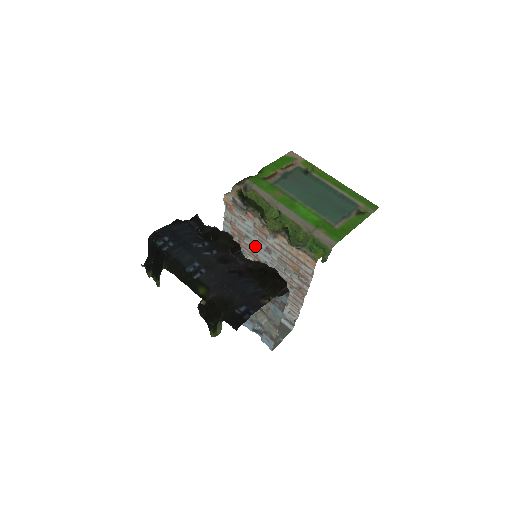
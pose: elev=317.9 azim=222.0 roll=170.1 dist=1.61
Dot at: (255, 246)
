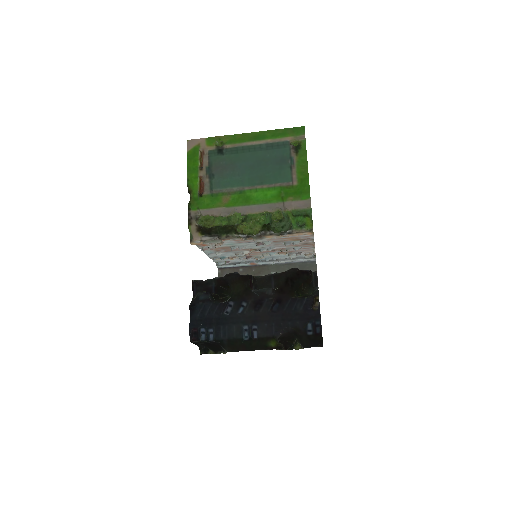
Dot at: (245, 247)
